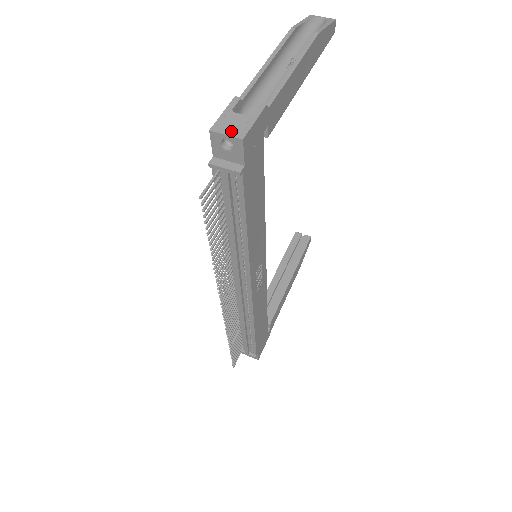
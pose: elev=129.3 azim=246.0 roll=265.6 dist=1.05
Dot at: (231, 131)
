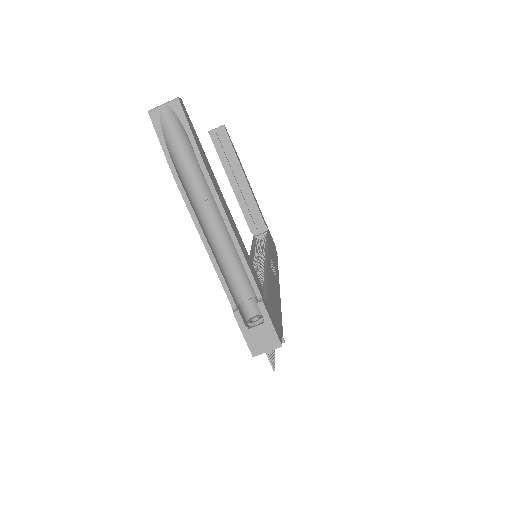
Dot at: (267, 346)
